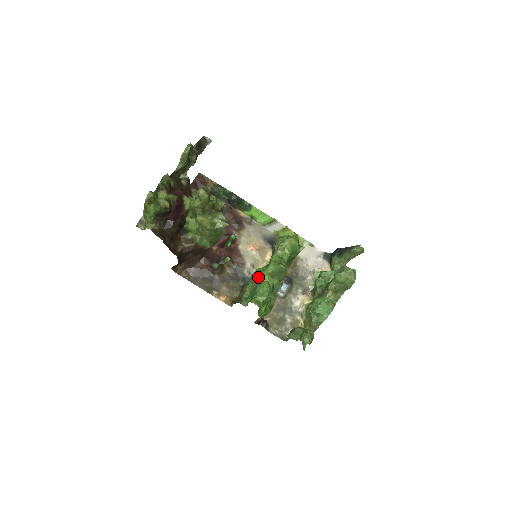
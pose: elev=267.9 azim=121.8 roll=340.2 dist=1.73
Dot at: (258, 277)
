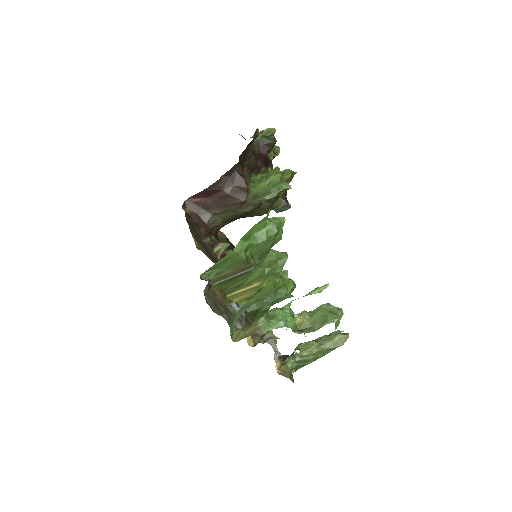
Dot at: occluded
